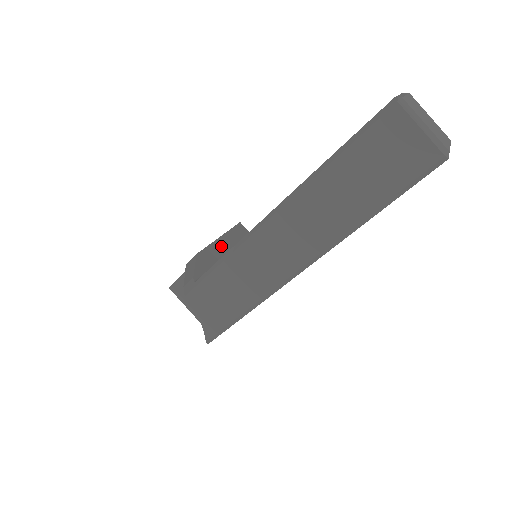
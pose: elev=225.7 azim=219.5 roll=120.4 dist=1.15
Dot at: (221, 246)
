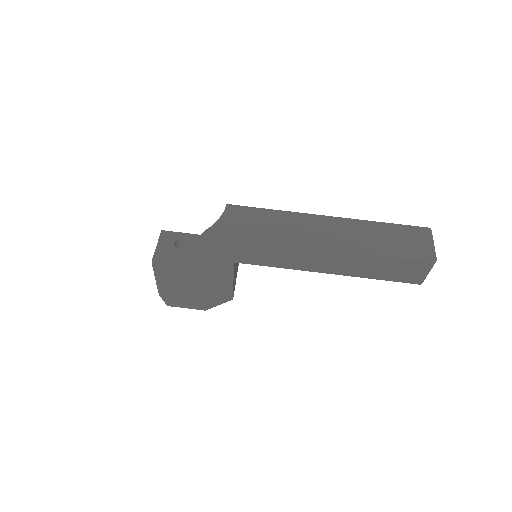
Dot at: occluded
